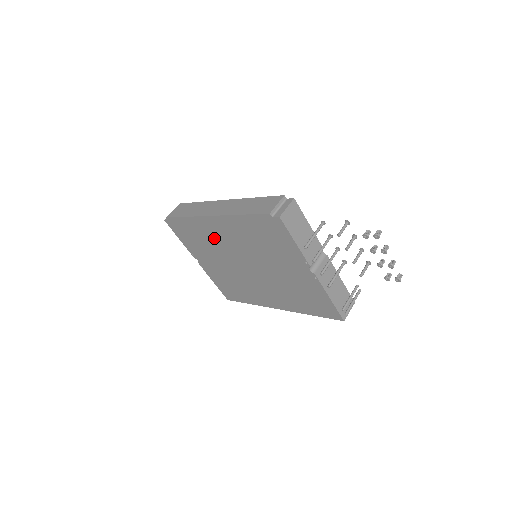
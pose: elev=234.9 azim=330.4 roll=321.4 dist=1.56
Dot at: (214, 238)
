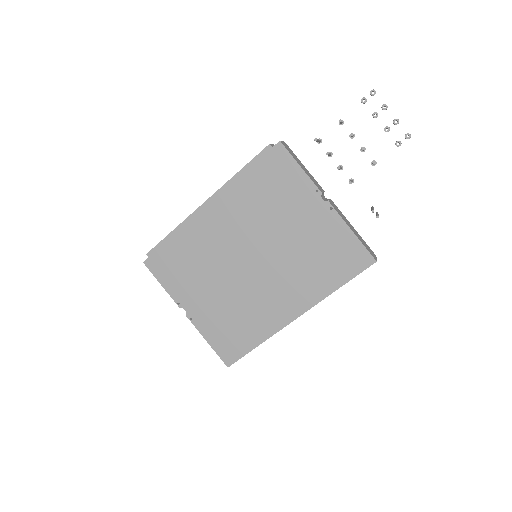
Dot at: (208, 241)
